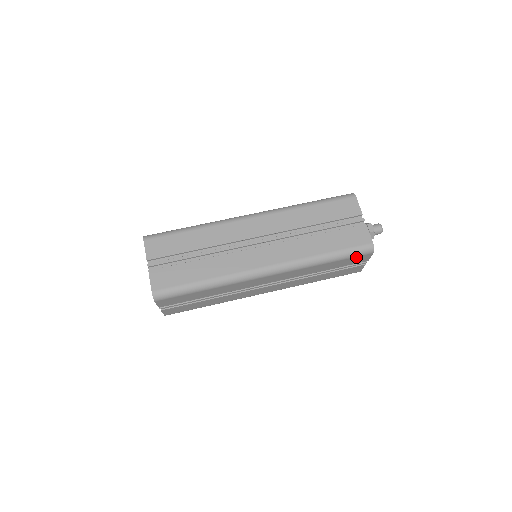
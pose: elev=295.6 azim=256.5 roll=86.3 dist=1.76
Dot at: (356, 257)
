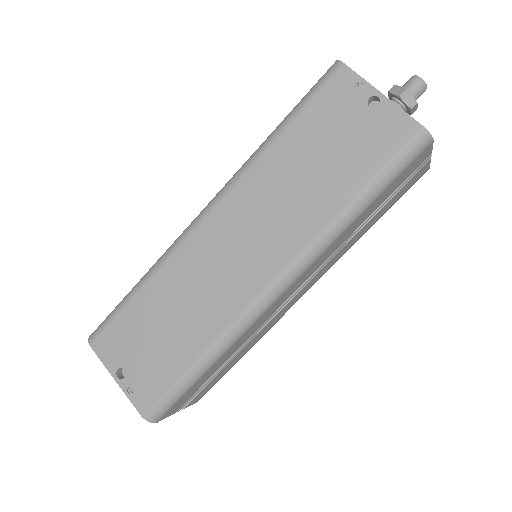
Dot at: occluded
